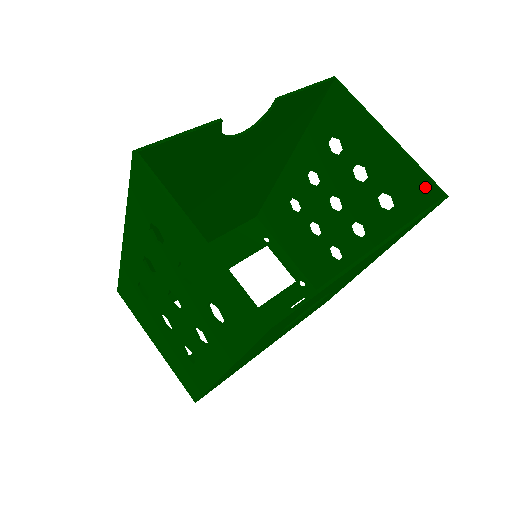
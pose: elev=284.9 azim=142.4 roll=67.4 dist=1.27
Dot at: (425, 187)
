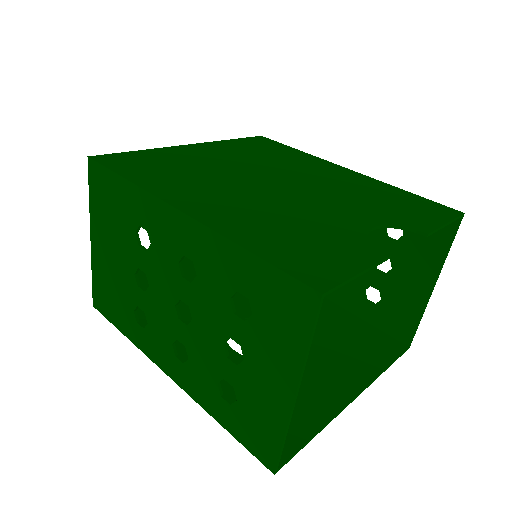
Dot at: (407, 329)
